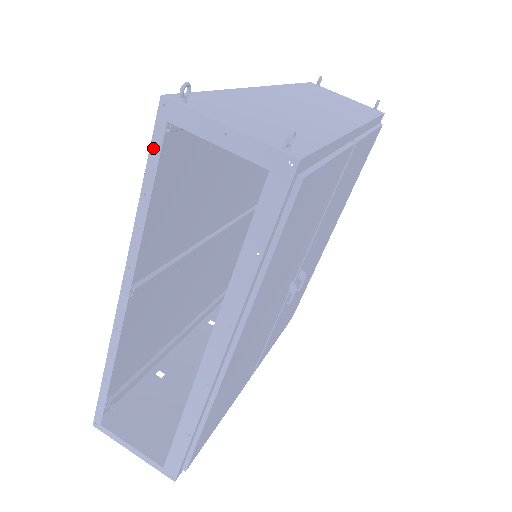
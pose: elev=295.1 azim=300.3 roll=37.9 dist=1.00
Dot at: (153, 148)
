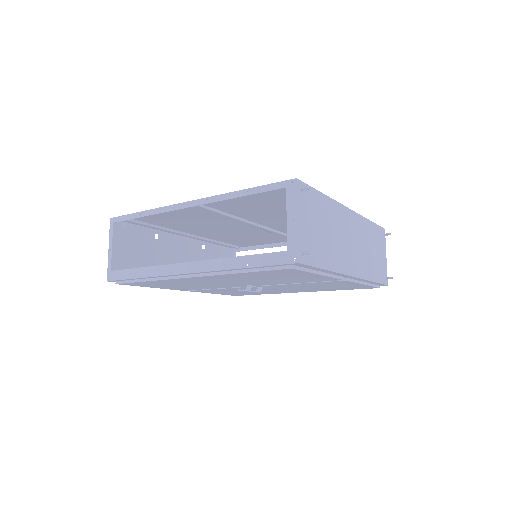
Dot at: (271, 185)
